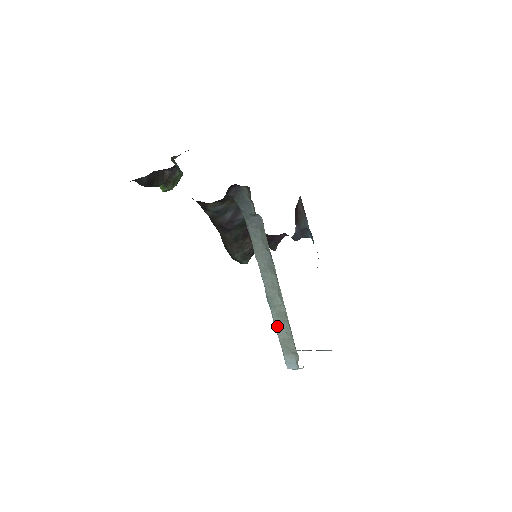
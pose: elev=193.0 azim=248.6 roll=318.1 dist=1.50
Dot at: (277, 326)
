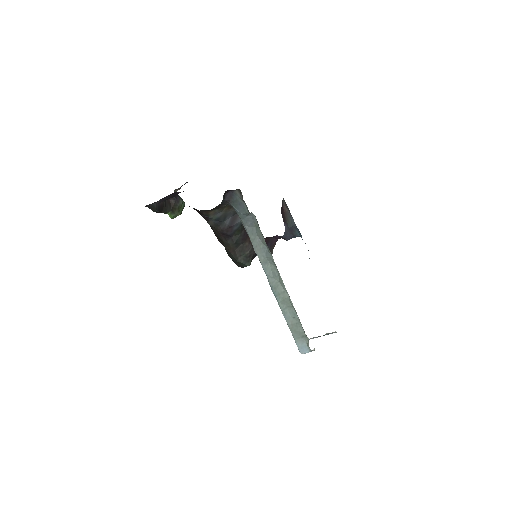
Dot at: (284, 313)
